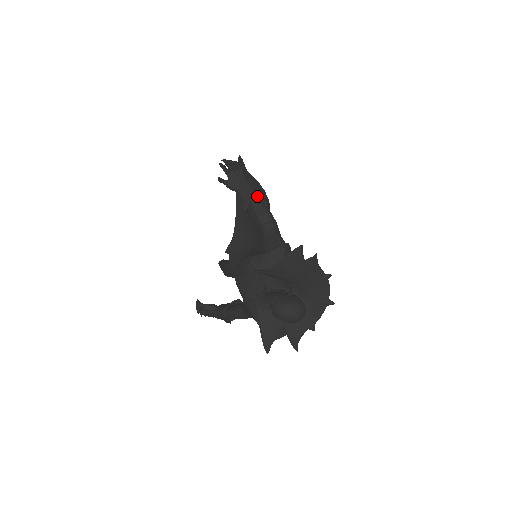
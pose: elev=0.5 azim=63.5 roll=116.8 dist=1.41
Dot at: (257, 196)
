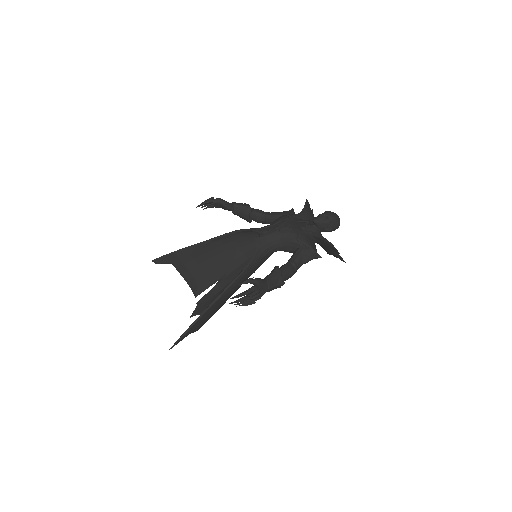
Dot at: occluded
